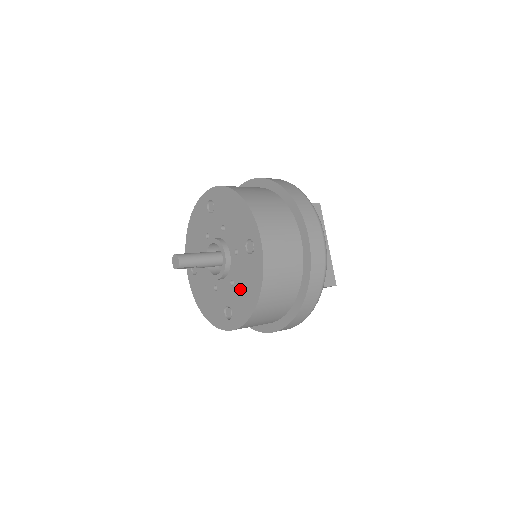
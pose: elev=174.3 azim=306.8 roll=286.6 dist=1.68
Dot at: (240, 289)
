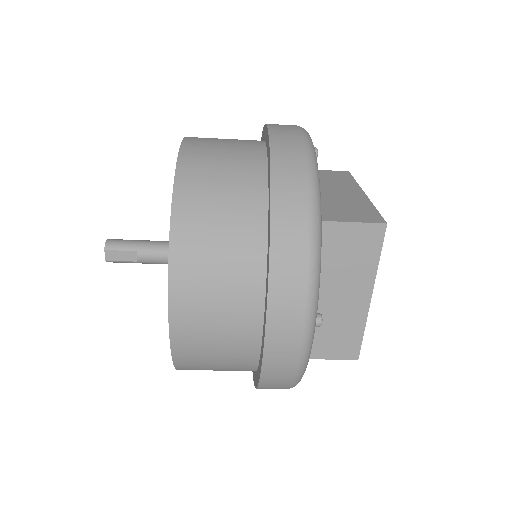
Dot at: occluded
